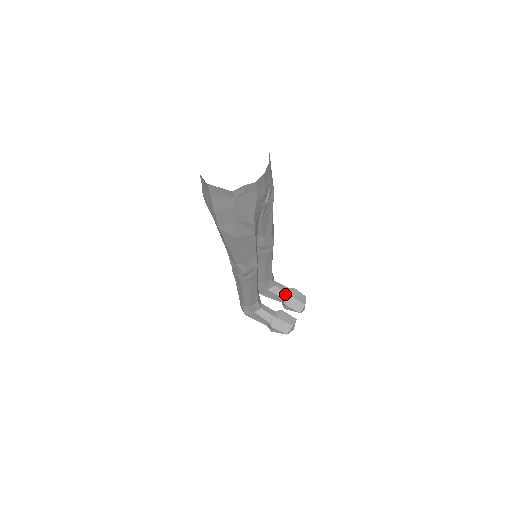
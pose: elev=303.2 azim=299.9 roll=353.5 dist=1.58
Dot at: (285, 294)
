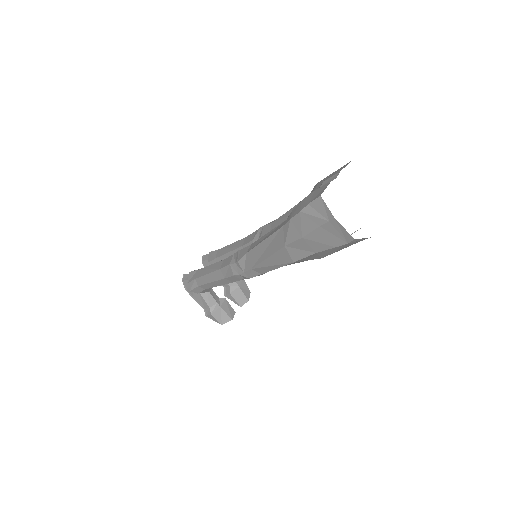
Dot at: (234, 283)
